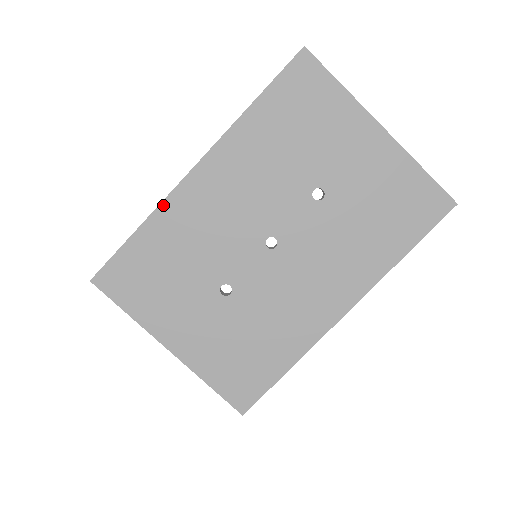
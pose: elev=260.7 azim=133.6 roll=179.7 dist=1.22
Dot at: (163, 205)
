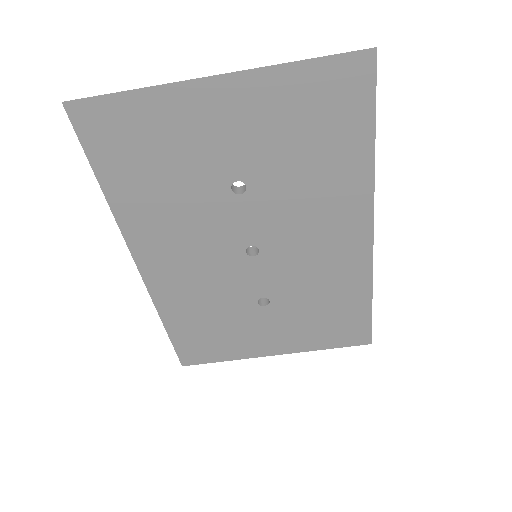
Dot at: (156, 301)
